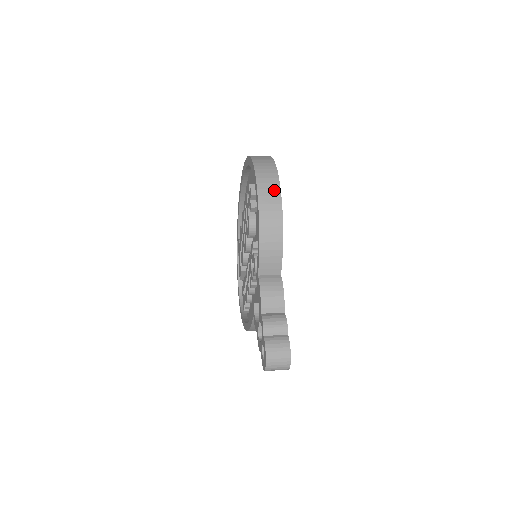
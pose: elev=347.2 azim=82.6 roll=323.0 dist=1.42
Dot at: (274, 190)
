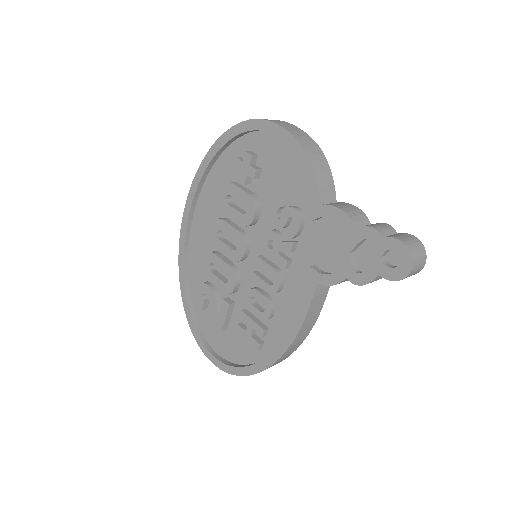
Dot at: (288, 124)
